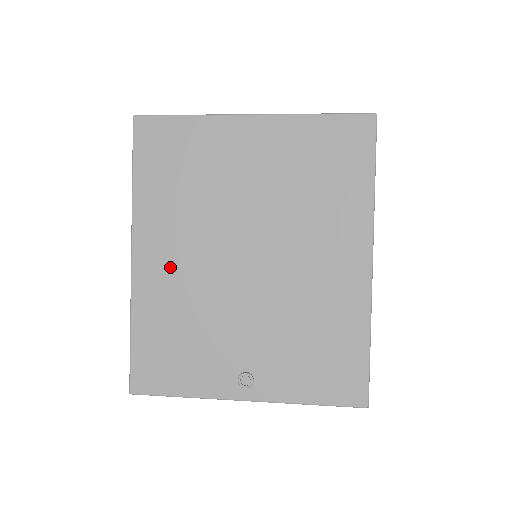
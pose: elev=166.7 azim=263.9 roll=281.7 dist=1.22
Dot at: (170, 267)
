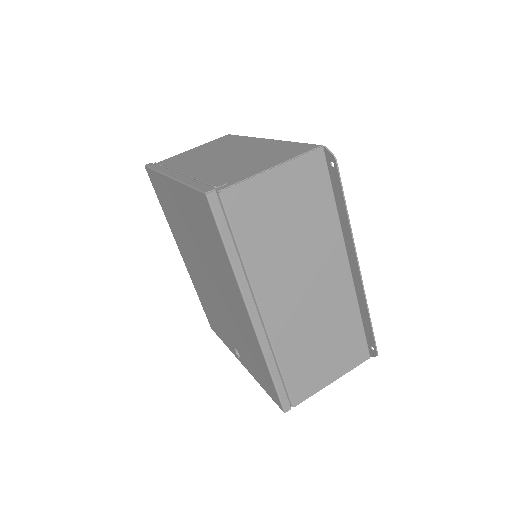
Dot at: (192, 268)
